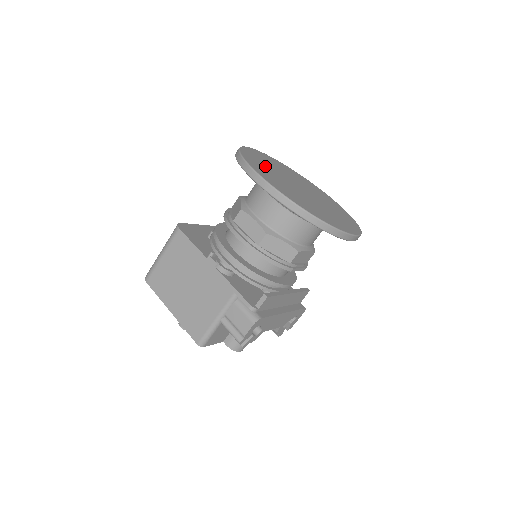
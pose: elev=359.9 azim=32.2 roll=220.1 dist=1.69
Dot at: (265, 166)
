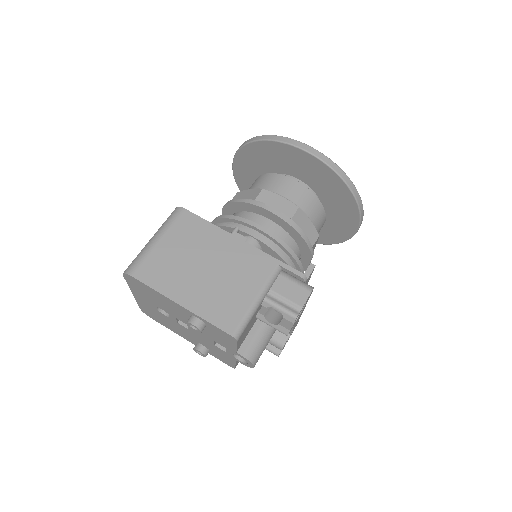
Dot at: occluded
